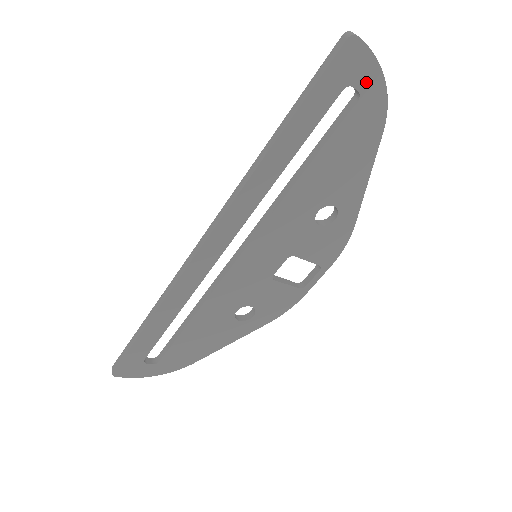
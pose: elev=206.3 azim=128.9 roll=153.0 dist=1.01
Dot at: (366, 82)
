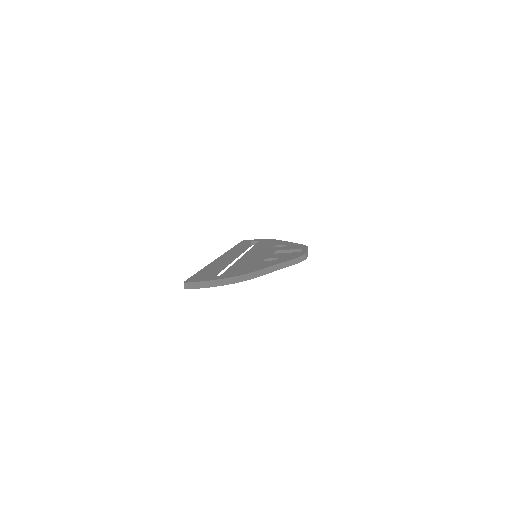
Dot at: occluded
